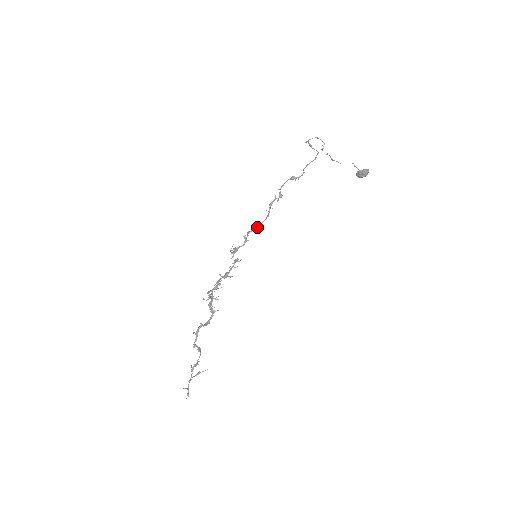
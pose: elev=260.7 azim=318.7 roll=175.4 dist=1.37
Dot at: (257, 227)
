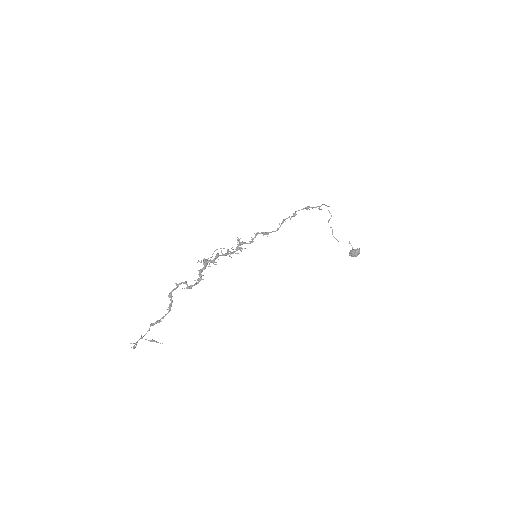
Dot at: (267, 232)
